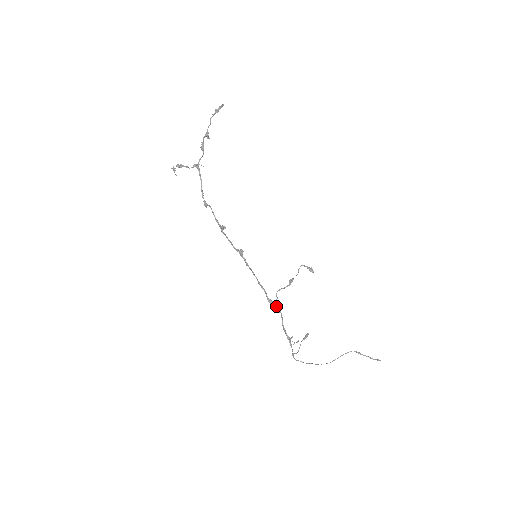
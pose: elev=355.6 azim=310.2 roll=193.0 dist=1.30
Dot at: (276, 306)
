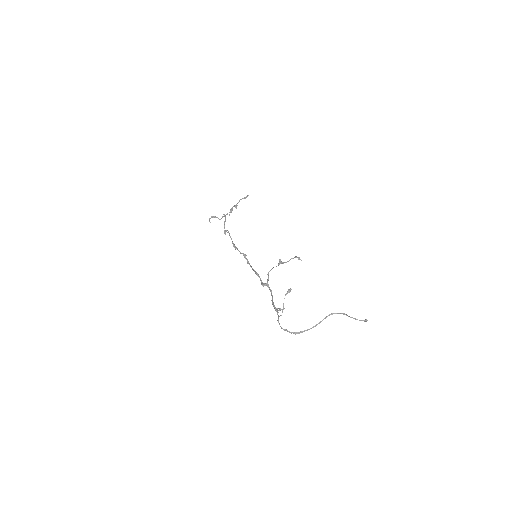
Dot at: (267, 286)
